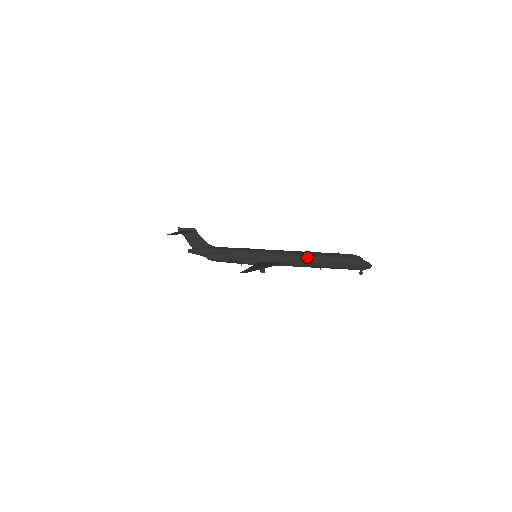
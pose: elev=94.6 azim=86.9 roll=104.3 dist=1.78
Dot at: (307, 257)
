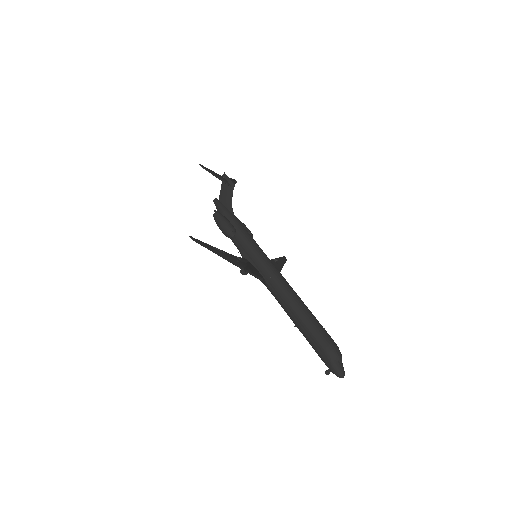
Dot at: (291, 300)
